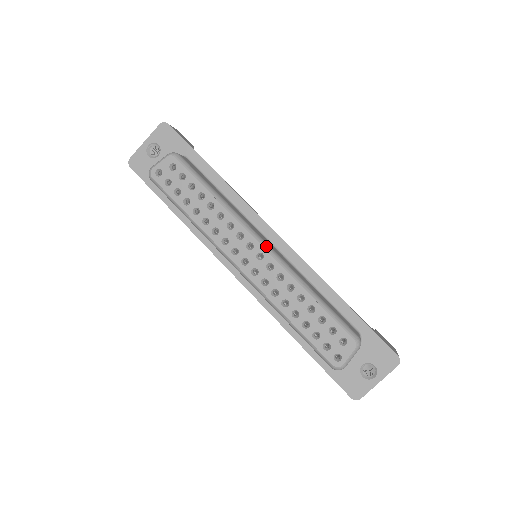
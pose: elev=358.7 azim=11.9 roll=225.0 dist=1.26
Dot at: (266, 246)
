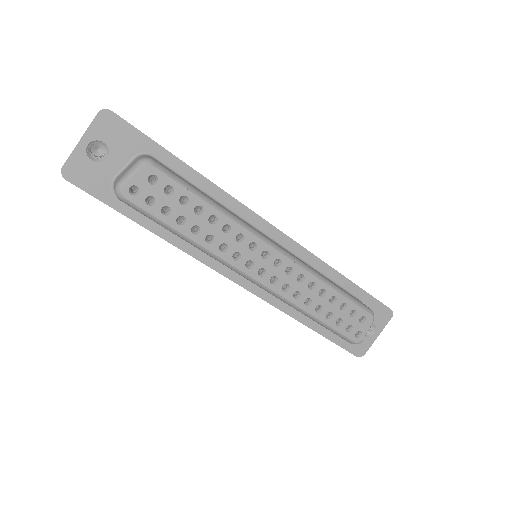
Dot at: (281, 250)
